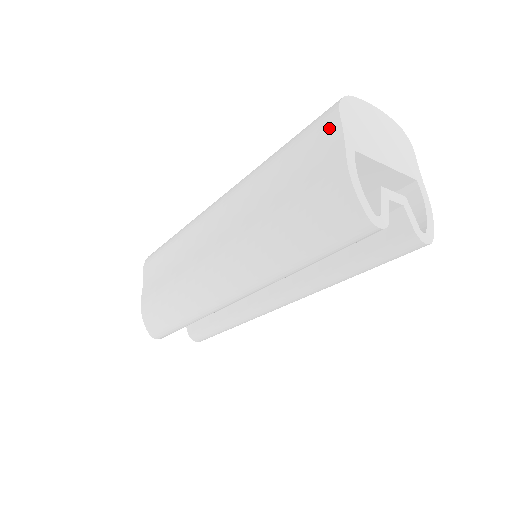
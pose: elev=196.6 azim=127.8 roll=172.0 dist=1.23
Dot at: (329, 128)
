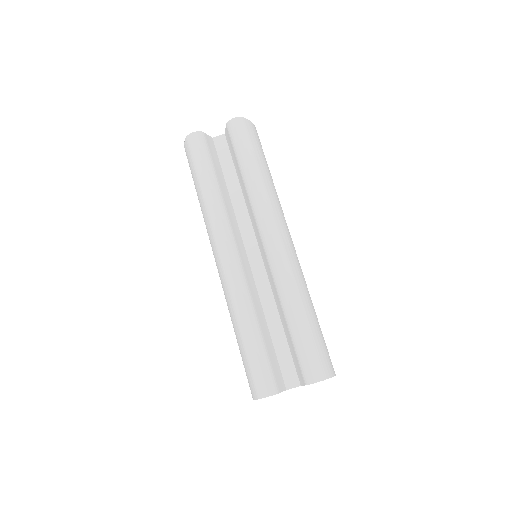
Dot at: occluded
